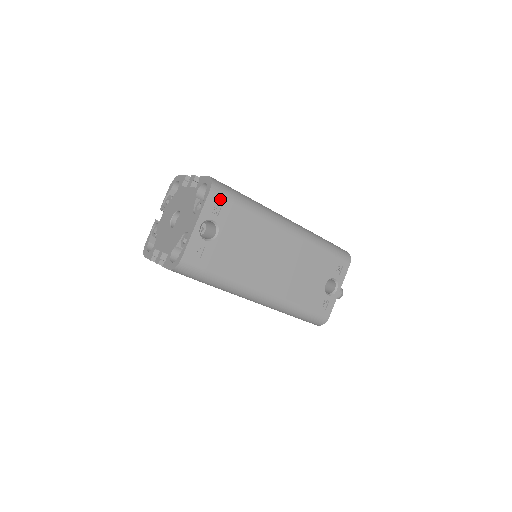
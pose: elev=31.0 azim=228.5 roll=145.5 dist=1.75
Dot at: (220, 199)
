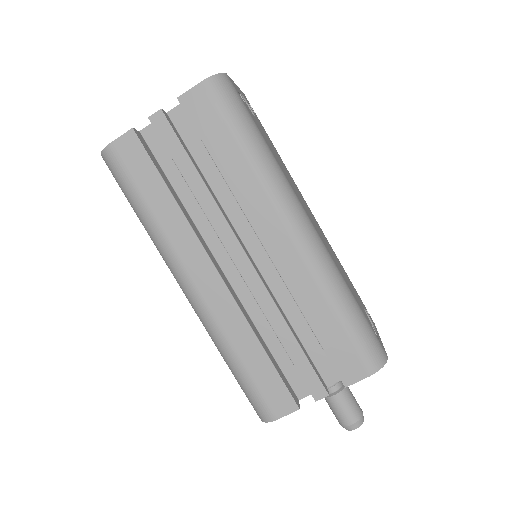
Dot at: (252, 109)
